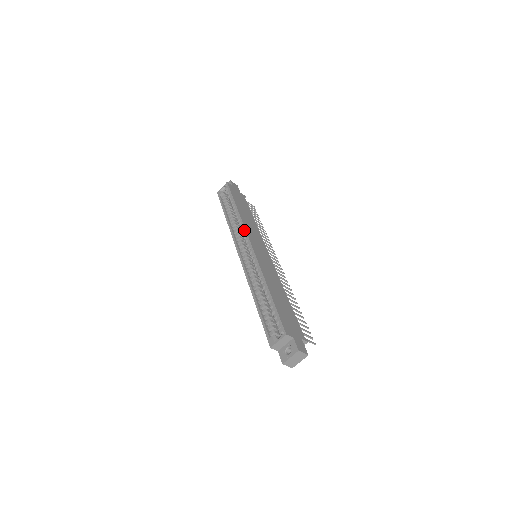
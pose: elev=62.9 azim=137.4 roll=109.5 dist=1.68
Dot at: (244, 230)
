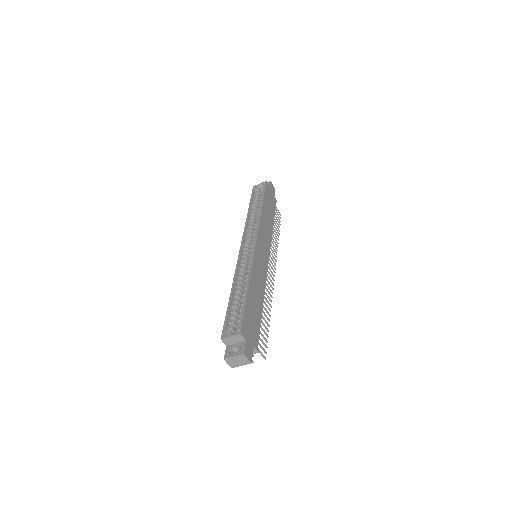
Dot at: (257, 228)
